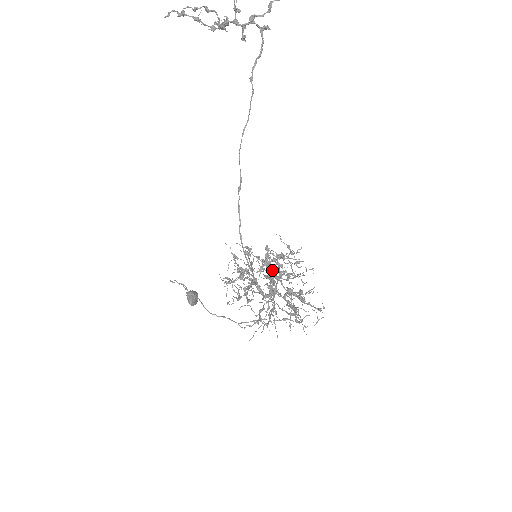
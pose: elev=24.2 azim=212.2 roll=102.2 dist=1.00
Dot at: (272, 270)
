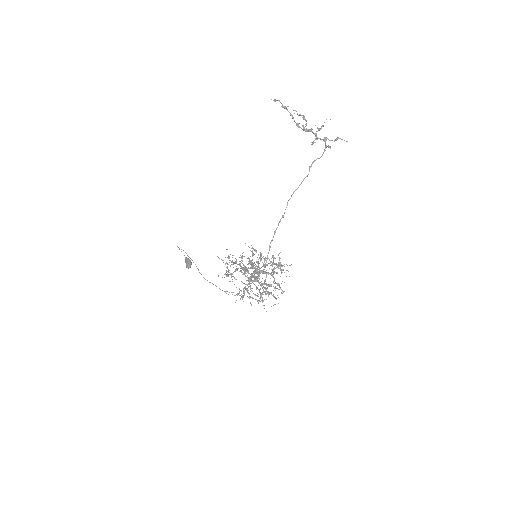
Dot at: occluded
